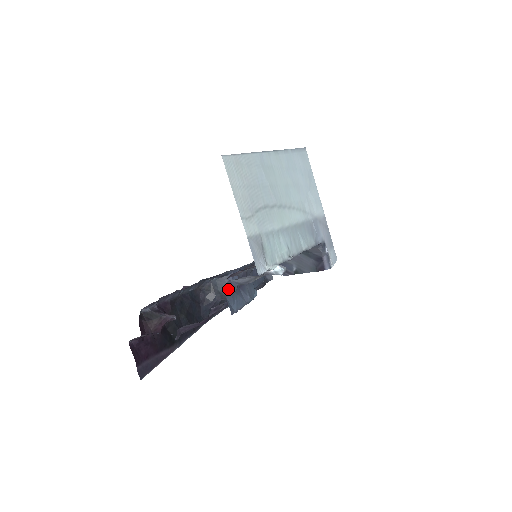
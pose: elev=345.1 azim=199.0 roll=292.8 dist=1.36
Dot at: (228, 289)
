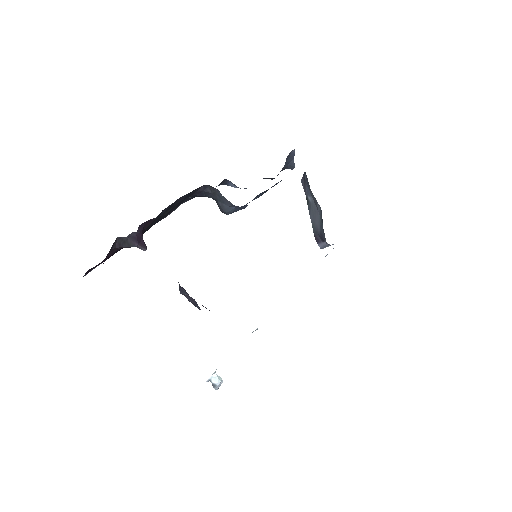
Dot at: occluded
